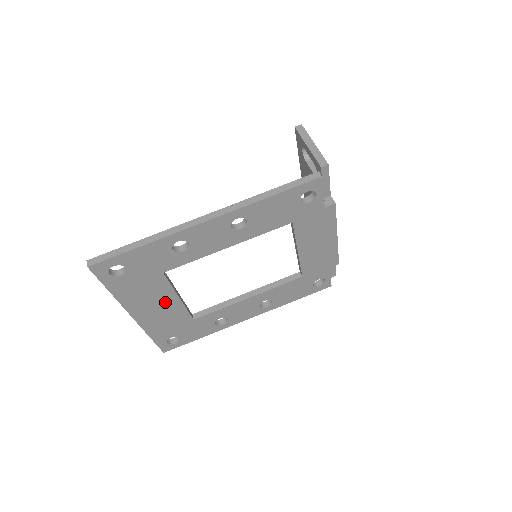
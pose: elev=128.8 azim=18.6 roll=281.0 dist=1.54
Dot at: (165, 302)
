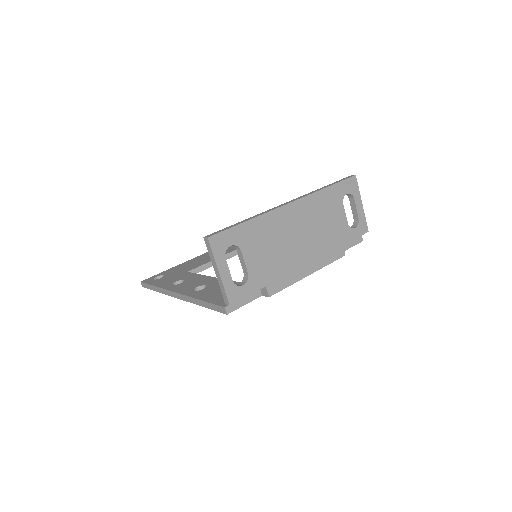
Dot at: occluded
